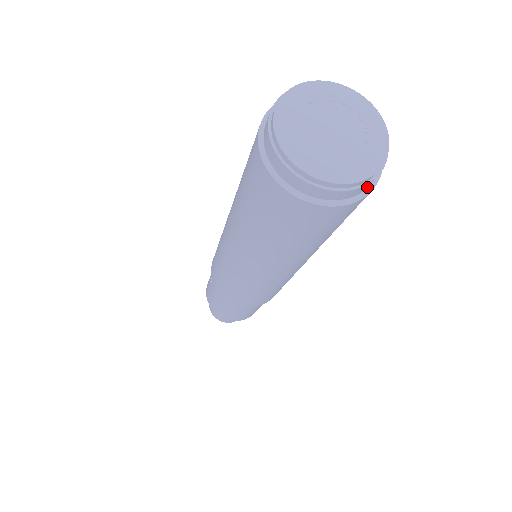
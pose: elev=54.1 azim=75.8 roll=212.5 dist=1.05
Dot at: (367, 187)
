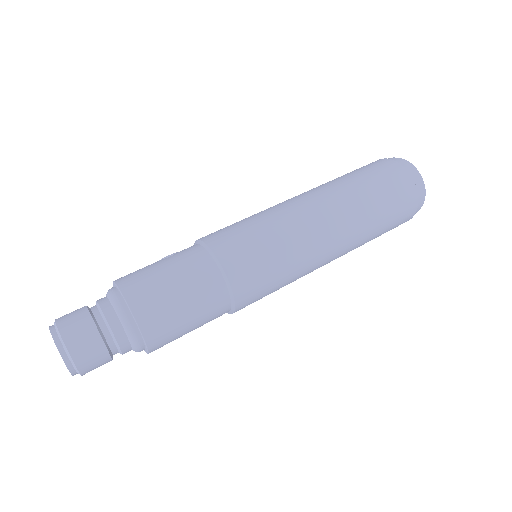
Dot at: (417, 206)
